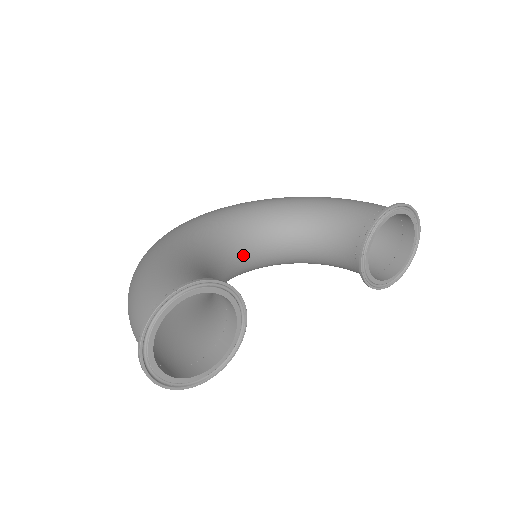
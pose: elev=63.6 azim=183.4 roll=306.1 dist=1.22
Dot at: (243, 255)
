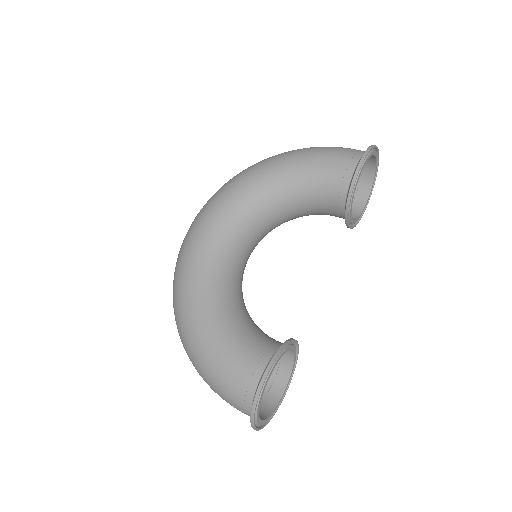
Dot at: (244, 260)
